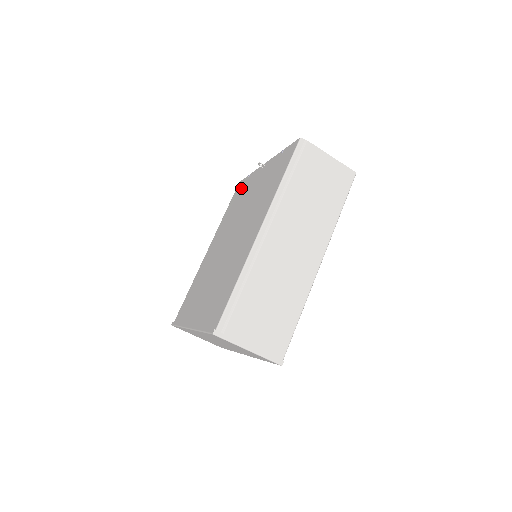
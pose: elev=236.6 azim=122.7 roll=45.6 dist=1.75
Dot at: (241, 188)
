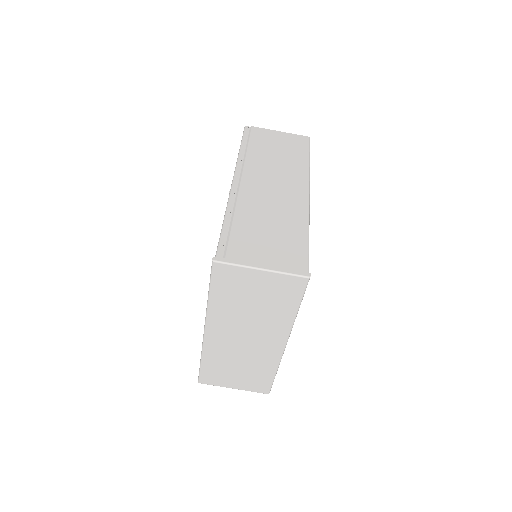
Dot at: occluded
